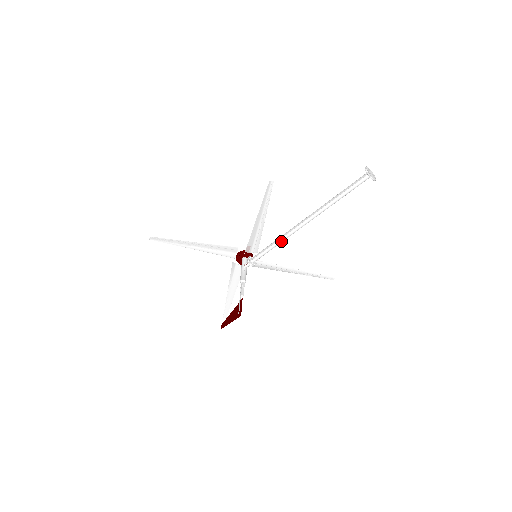
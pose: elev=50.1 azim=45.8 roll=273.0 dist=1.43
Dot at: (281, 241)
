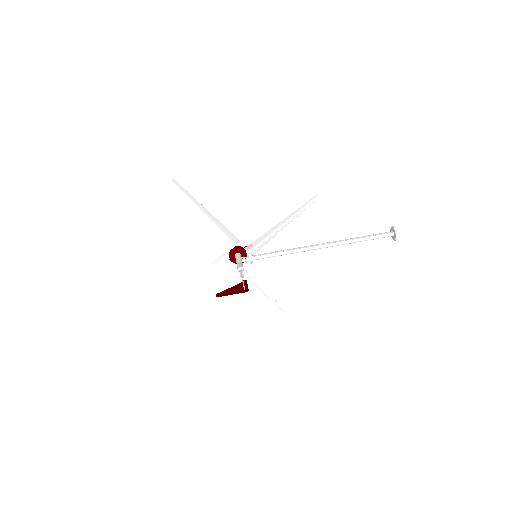
Dot at: (291, 252)
